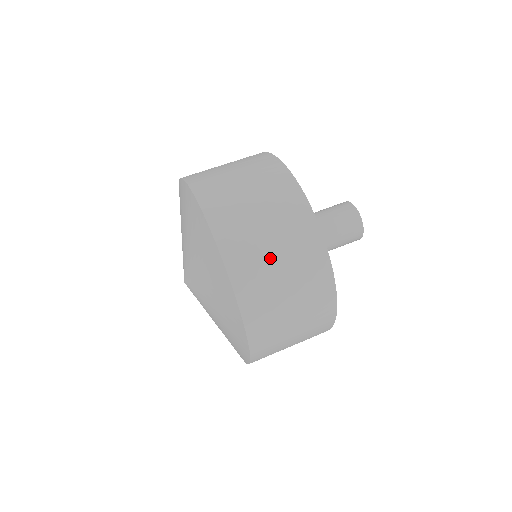
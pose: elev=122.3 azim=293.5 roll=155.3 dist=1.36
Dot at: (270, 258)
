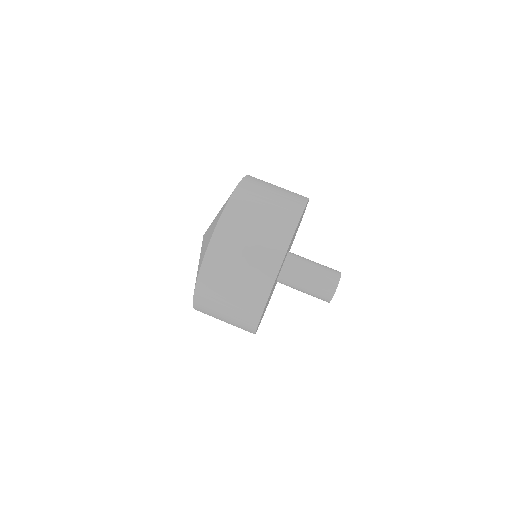
Dot at: (231, 277)
